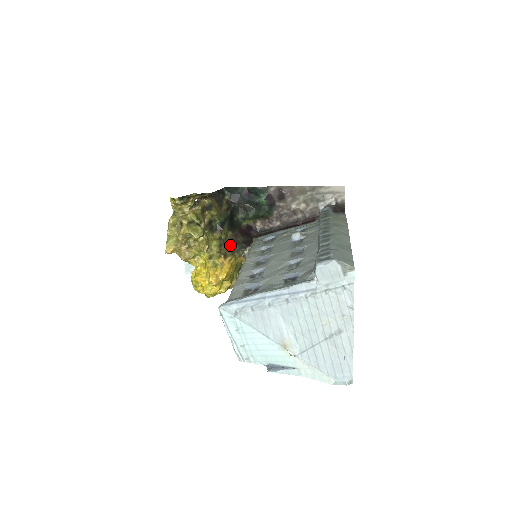
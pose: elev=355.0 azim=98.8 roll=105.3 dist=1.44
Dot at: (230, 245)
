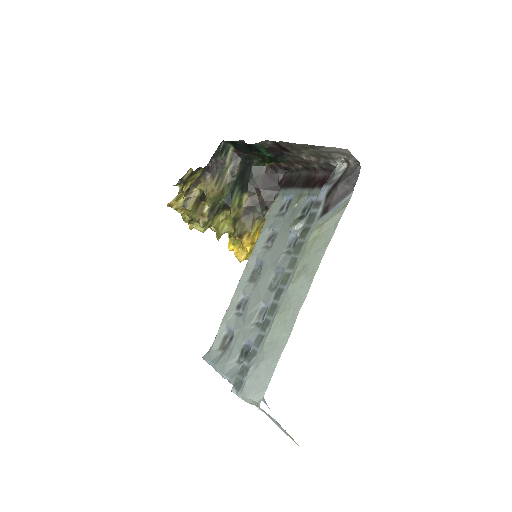
Dot at: (247, 214)
